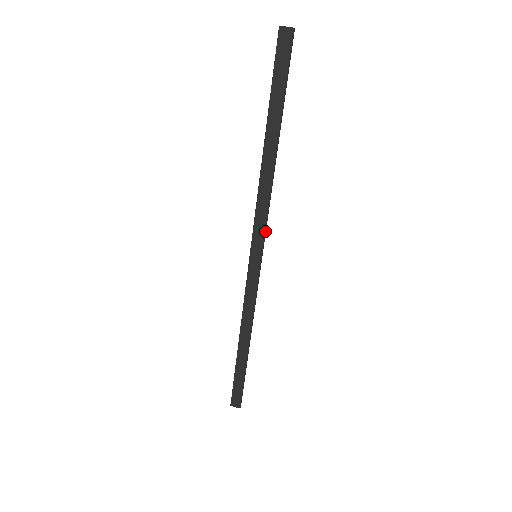
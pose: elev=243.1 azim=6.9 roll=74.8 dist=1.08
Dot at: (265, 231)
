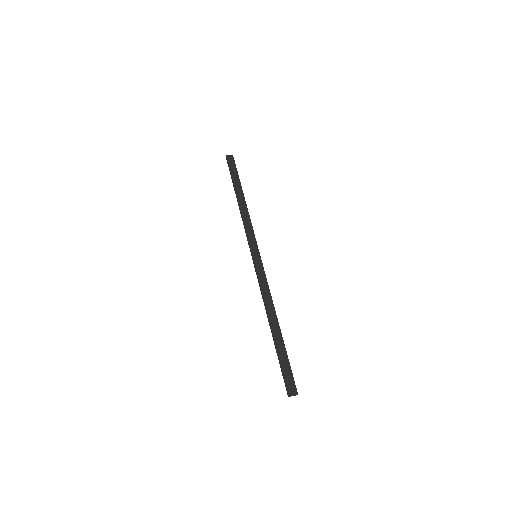
Dot at: occluded
